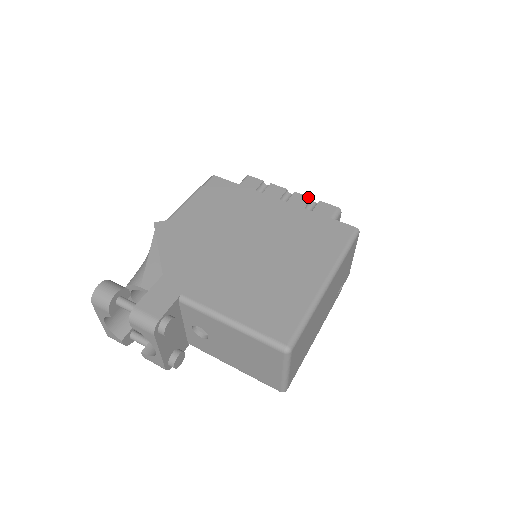
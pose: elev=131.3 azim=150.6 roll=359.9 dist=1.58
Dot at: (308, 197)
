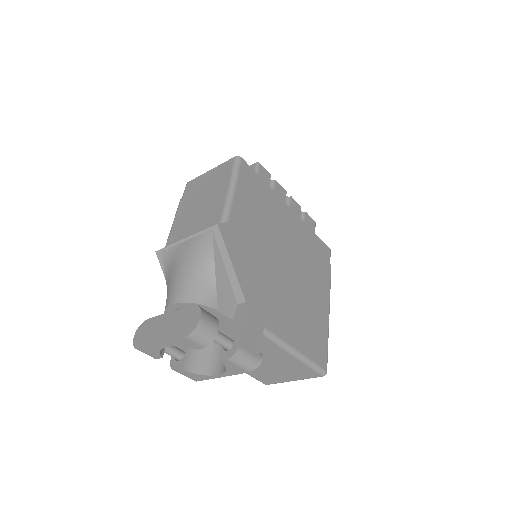
Dot at: (300, 206)
